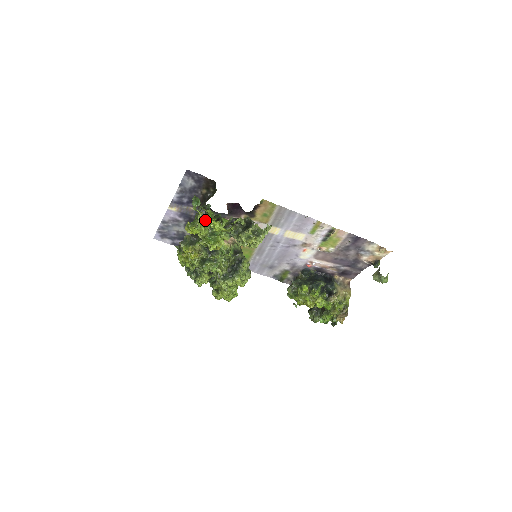
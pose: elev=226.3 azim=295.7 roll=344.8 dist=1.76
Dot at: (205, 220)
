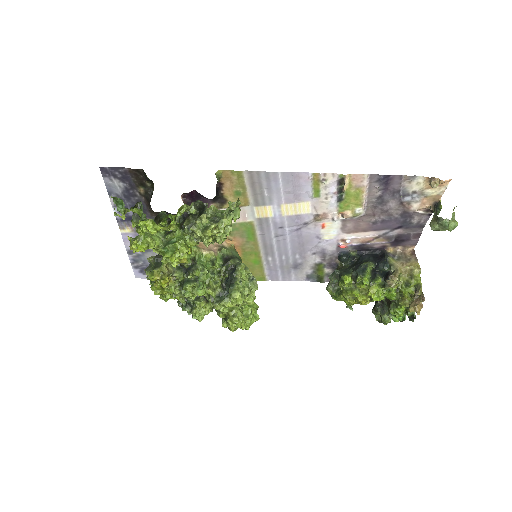
Dot at: occluded
